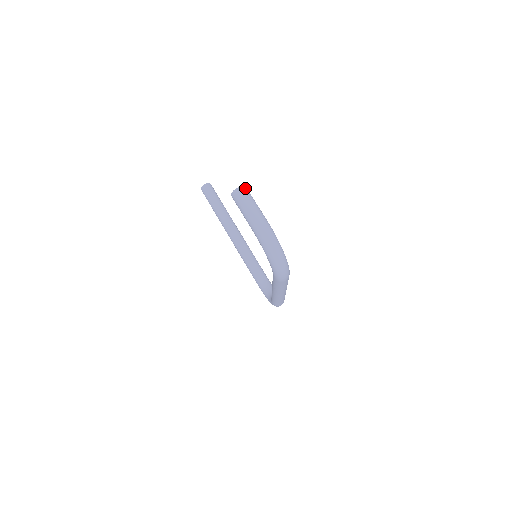
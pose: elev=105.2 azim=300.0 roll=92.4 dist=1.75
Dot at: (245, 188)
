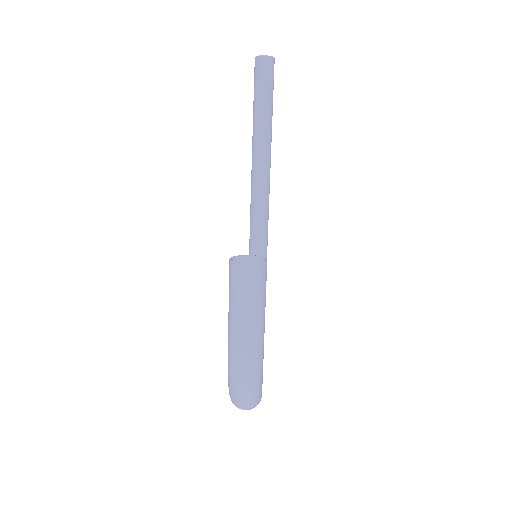
Dot at: (261, 269)
